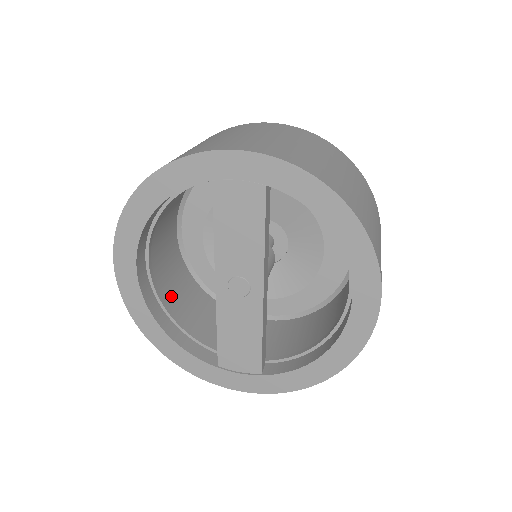
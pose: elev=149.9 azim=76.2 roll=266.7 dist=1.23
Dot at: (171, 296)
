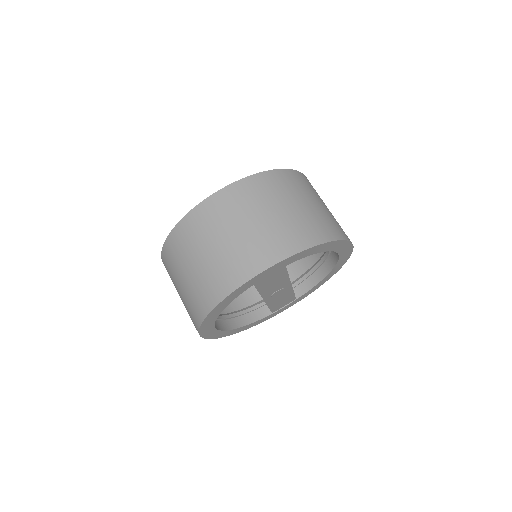
Dot at: occluded
